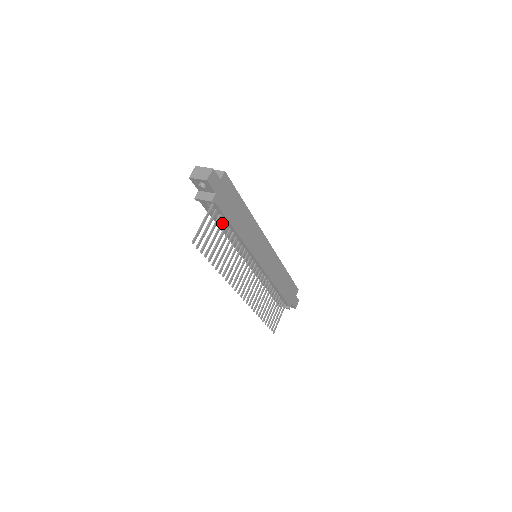
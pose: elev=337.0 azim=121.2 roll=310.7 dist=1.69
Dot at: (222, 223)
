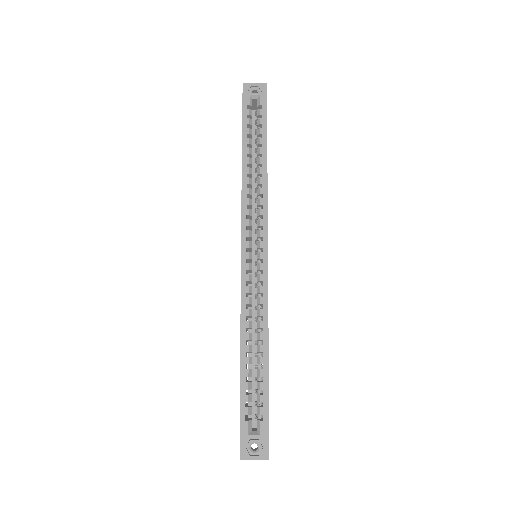
Dot at: occluded
